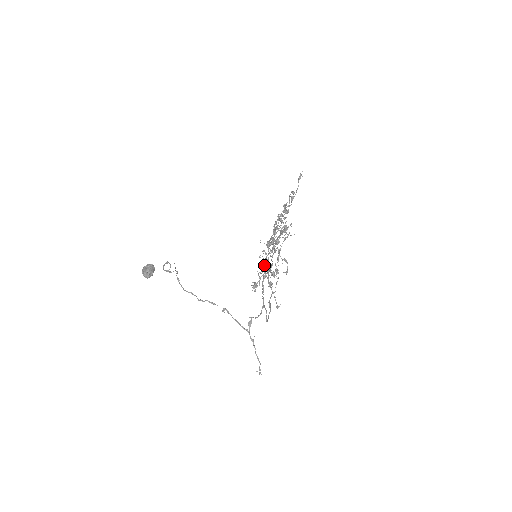
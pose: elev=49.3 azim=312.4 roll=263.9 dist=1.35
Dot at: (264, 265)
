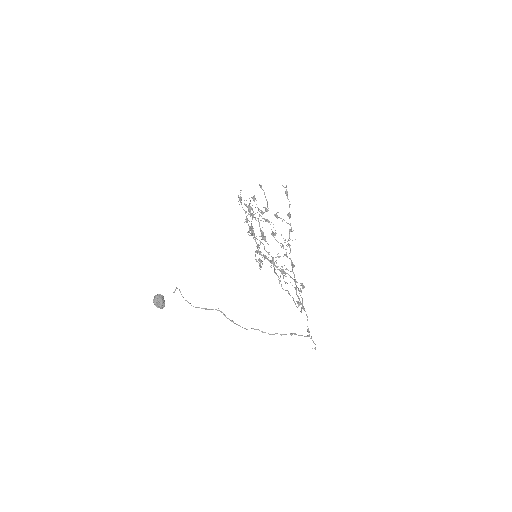
Dot at: (264, 259)
